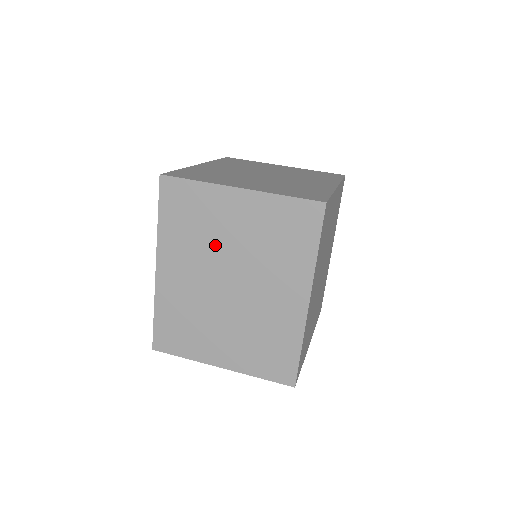
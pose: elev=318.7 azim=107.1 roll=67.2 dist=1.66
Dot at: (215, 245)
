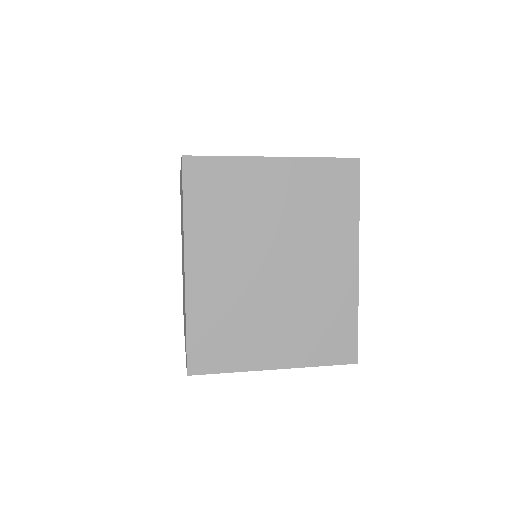
Dot at: (254, 224)
